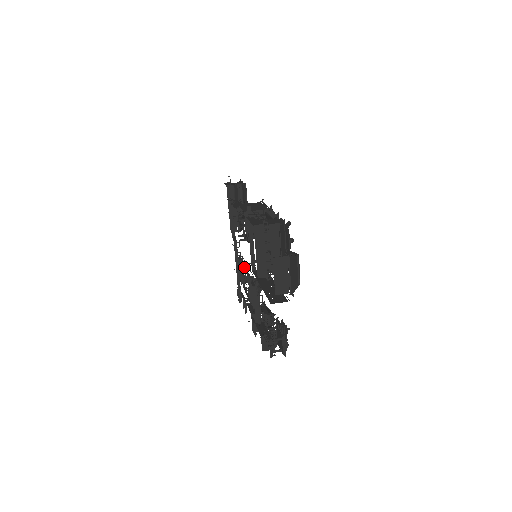
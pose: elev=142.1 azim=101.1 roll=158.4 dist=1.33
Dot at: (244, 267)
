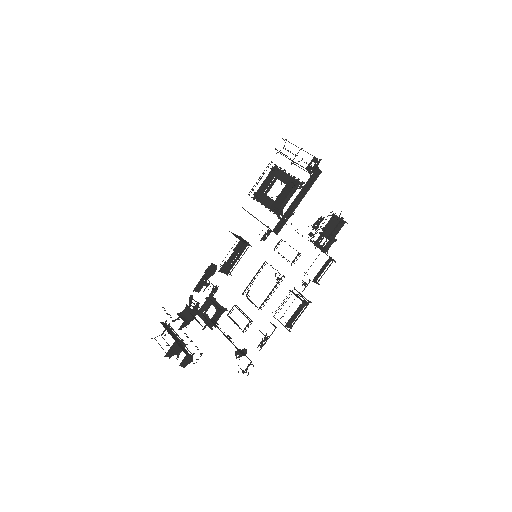
Dot at: occluded
